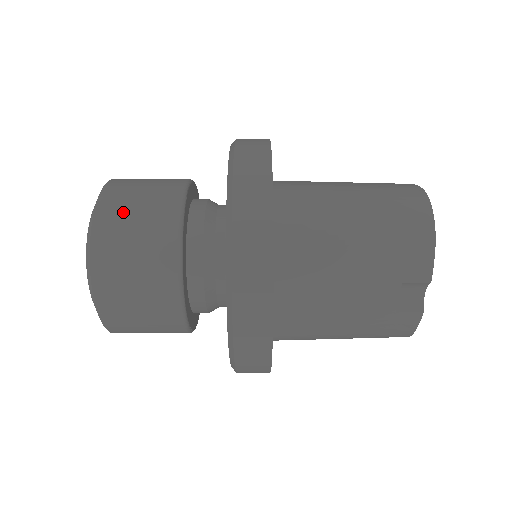
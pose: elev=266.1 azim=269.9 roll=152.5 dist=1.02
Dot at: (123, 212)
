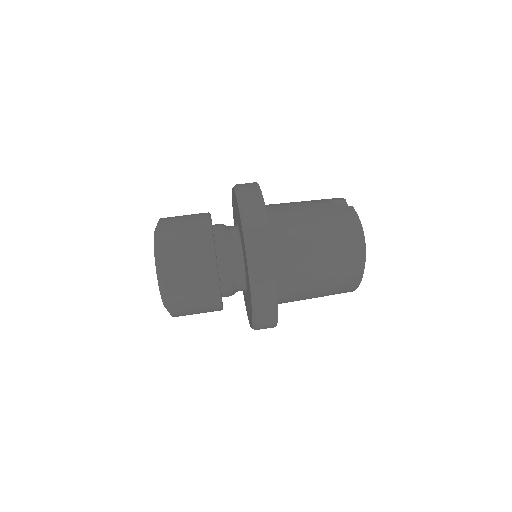
Dot at: occluded
